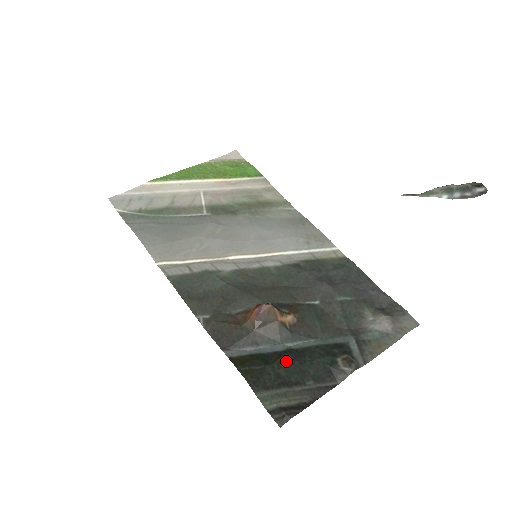
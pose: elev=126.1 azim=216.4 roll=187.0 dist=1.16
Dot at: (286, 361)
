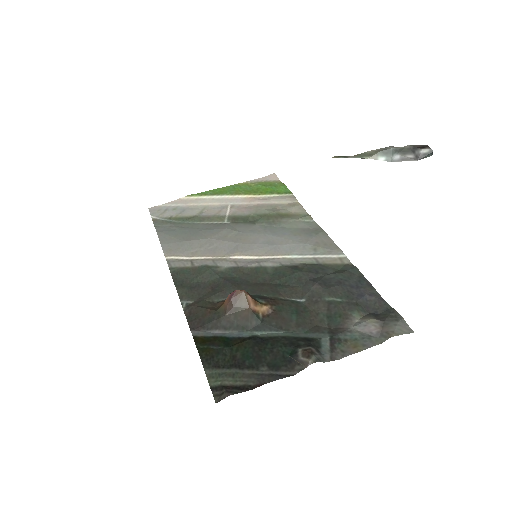
Dot at: (246, 346)
